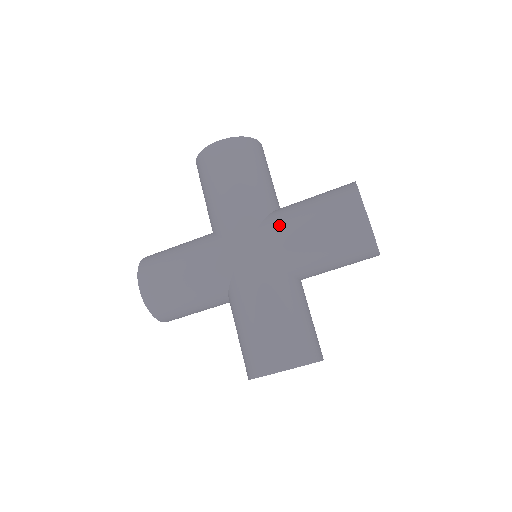
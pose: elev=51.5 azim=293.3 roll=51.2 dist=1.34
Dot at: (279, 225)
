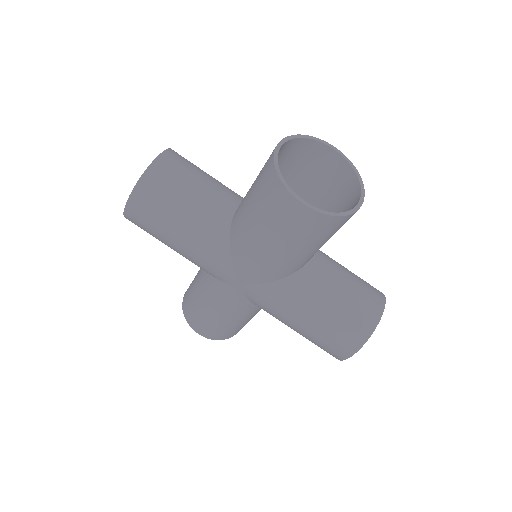
Dot at: (245, 253)
